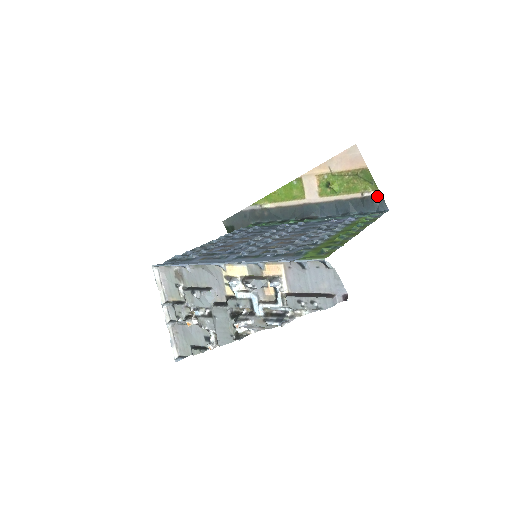
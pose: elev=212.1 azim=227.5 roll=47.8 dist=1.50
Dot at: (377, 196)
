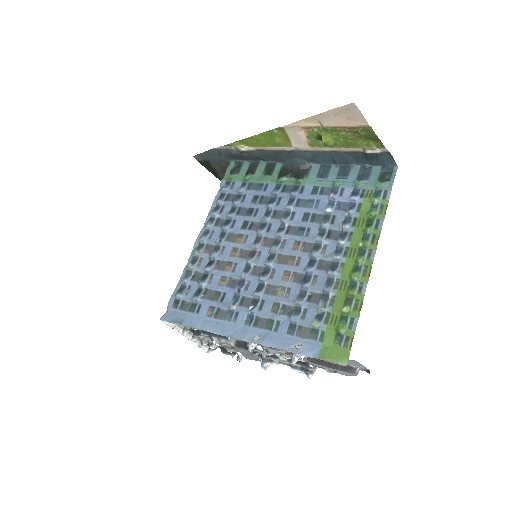
Dot at: (383, 152)
